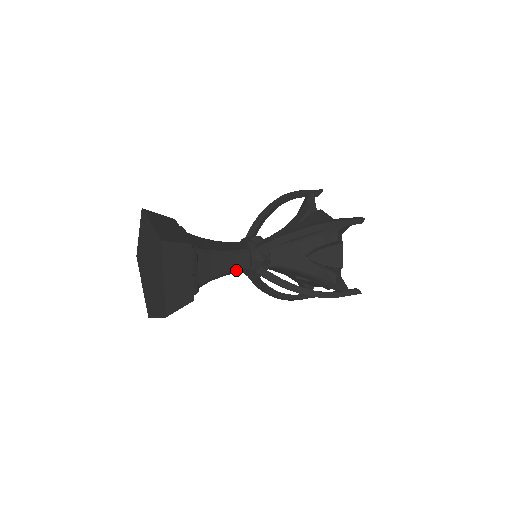
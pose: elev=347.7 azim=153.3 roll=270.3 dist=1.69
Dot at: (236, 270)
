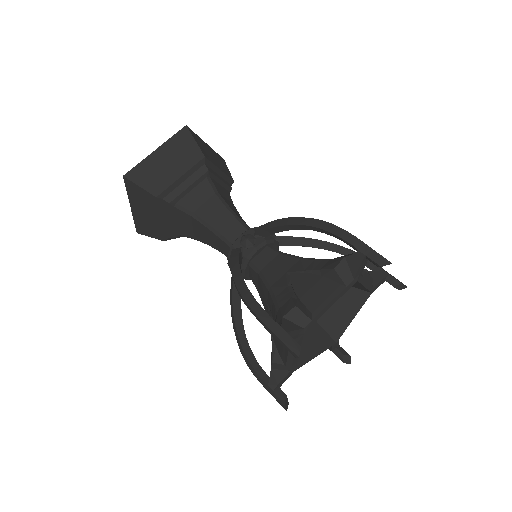
Dot at: (220, 232)
